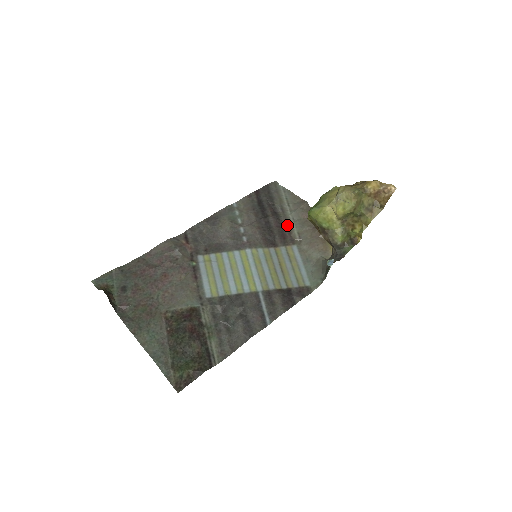
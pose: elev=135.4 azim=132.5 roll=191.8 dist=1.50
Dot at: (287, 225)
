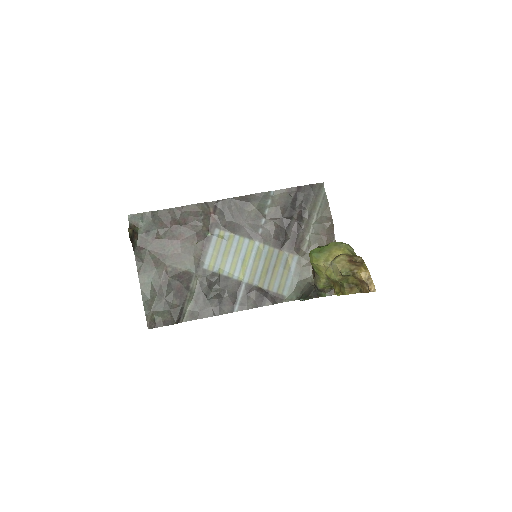
Dot at: (303, 233)
